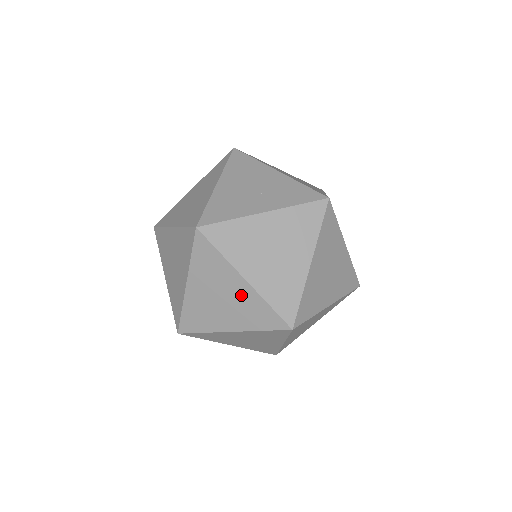
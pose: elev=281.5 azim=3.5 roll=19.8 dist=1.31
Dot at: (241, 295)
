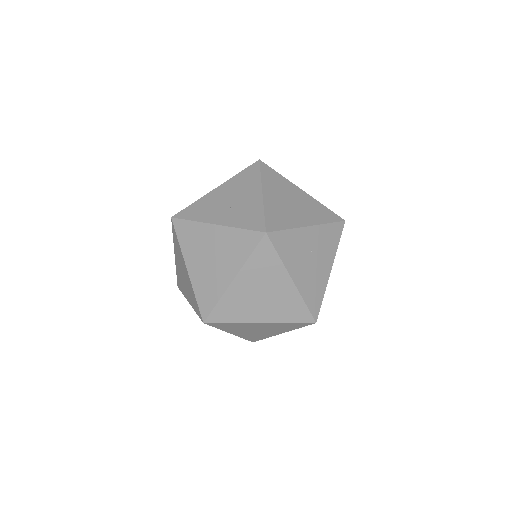
Dot at: (188, 279)
